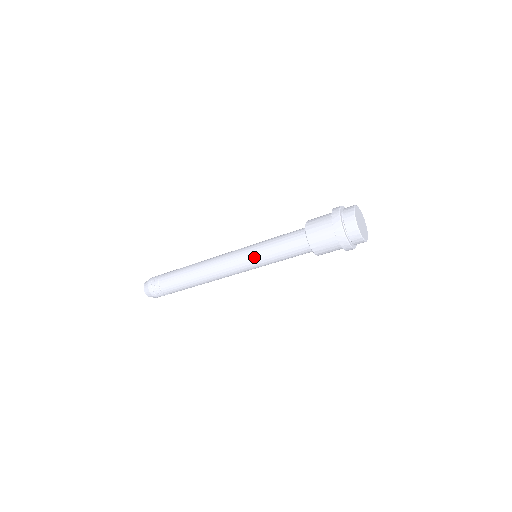
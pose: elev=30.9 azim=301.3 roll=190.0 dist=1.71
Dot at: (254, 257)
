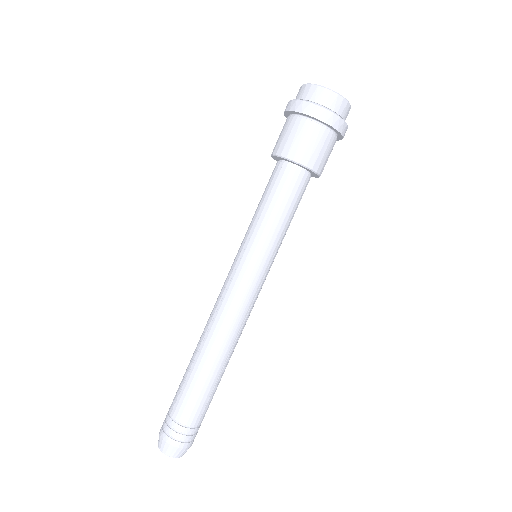
Dot at: (244, 246)
